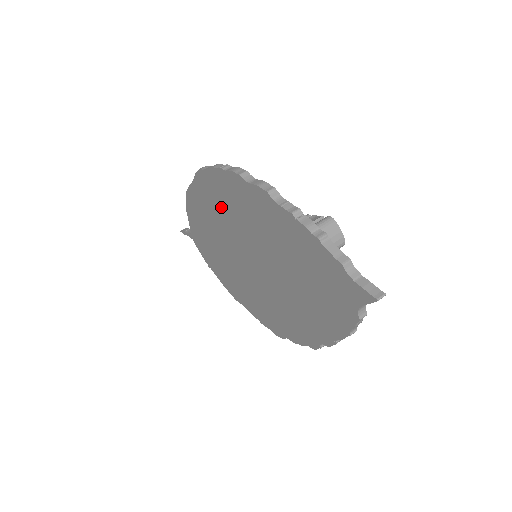
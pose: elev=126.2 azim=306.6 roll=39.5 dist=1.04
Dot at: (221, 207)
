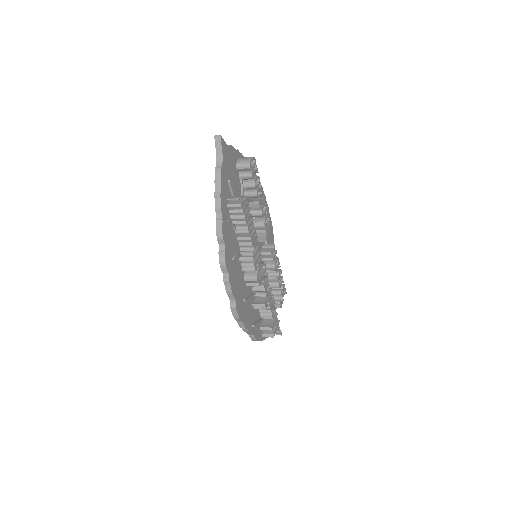
Dot at: occluded
